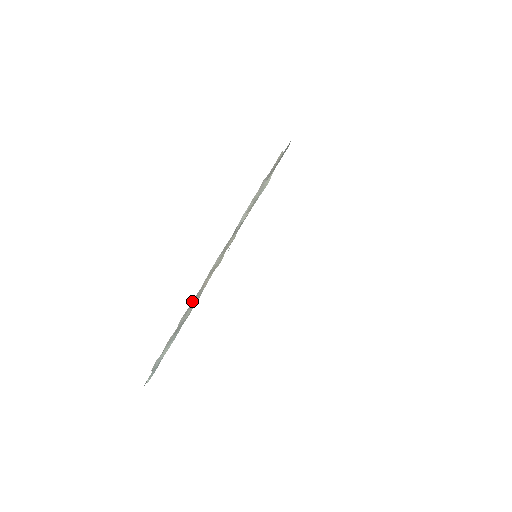
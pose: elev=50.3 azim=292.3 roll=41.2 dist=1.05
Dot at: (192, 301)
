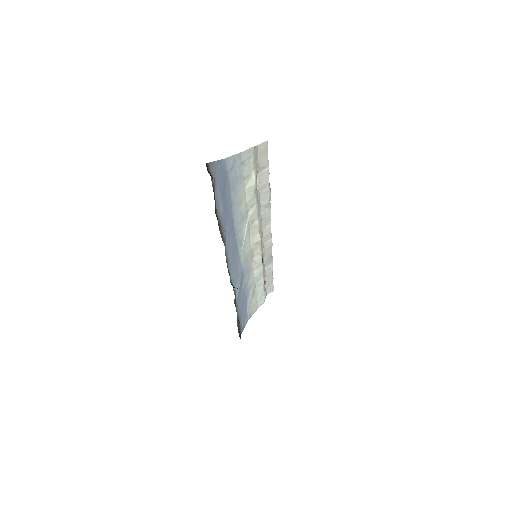
Dot at: (264, 258)
